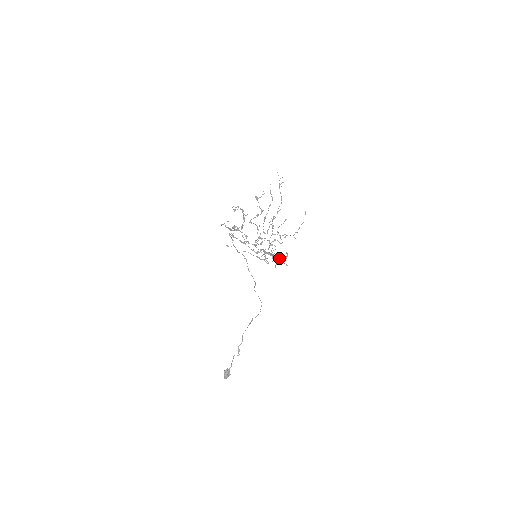
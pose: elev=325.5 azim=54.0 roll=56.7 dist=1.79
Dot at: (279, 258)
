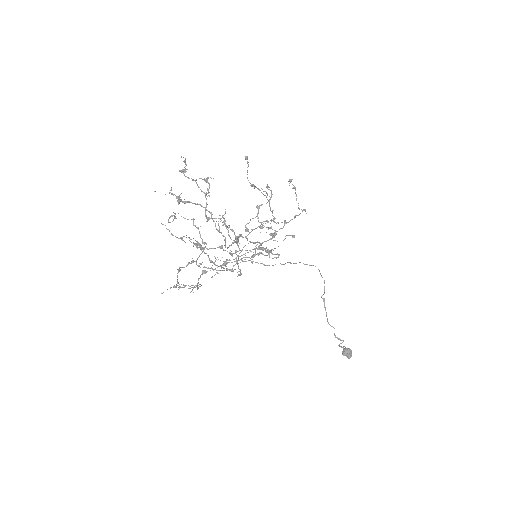
Dot at: (286, 223)
